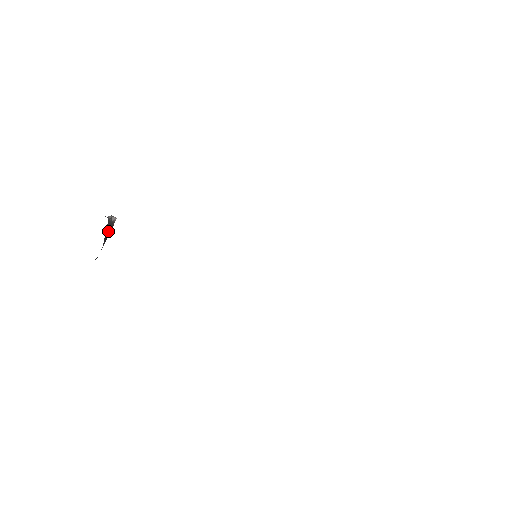
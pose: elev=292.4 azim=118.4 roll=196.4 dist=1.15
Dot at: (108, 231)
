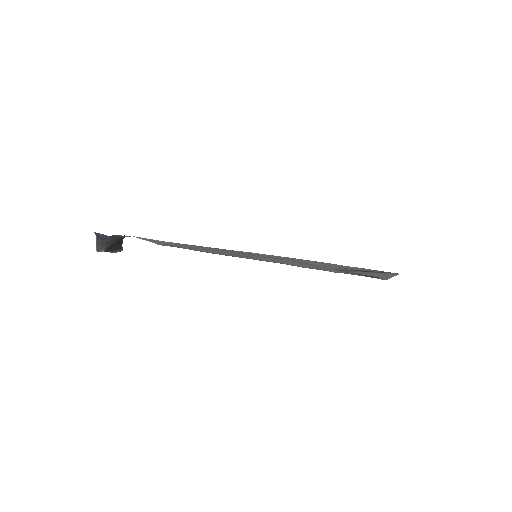
Dot at: (119, 245)
